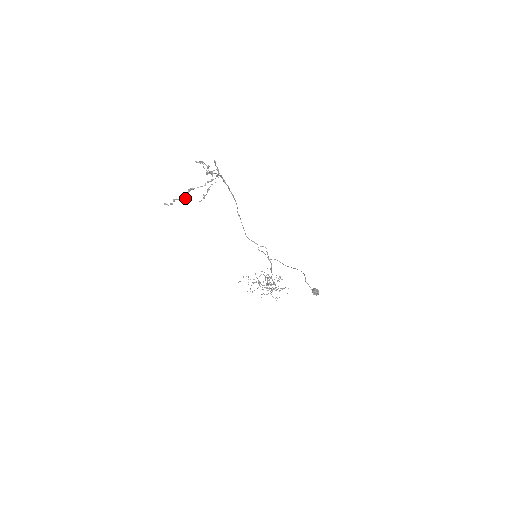
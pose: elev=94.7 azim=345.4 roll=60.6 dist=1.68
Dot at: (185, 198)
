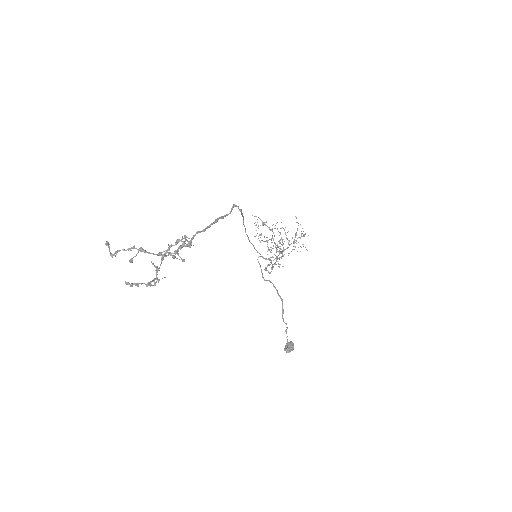
Dot at: (129, 261)
